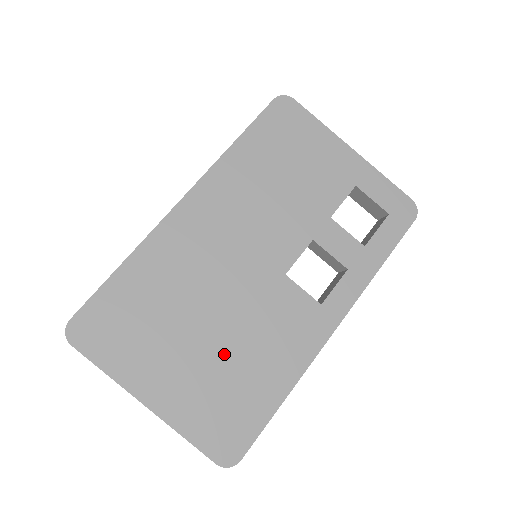
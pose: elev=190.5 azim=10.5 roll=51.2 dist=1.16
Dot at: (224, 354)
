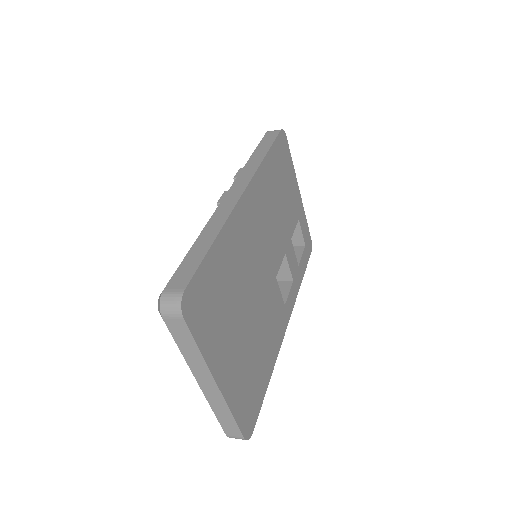
Dot at: (252, 339)
